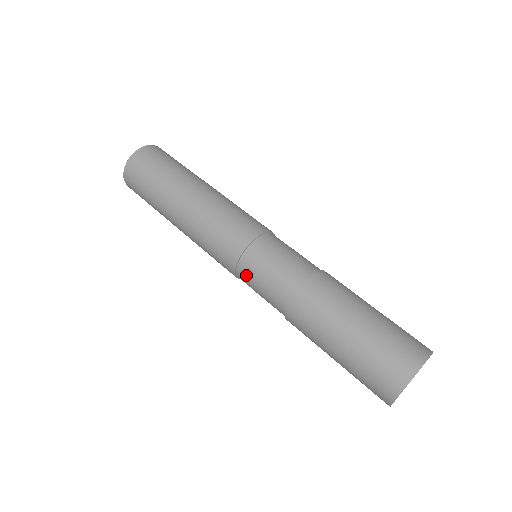
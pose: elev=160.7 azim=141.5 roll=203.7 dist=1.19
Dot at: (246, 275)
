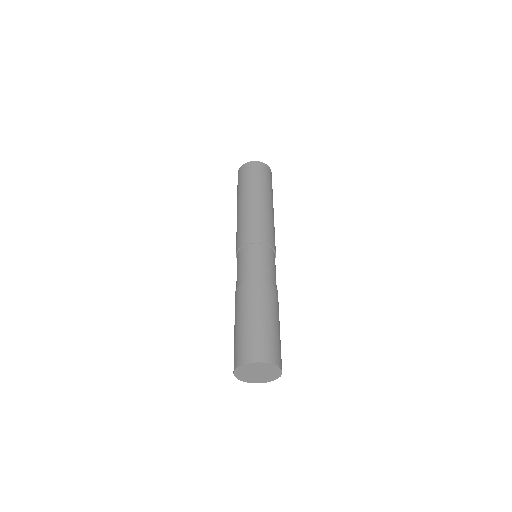
Dot at: occluded
